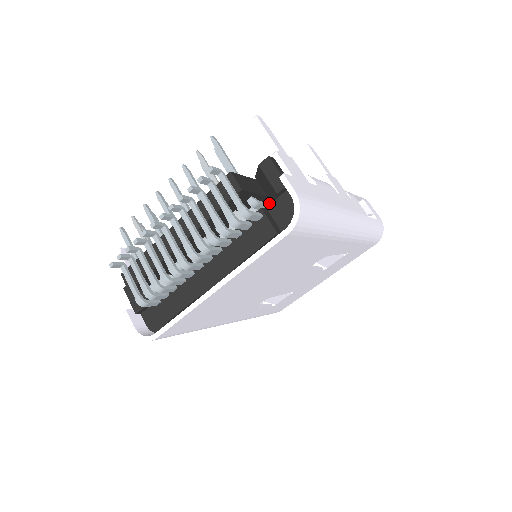
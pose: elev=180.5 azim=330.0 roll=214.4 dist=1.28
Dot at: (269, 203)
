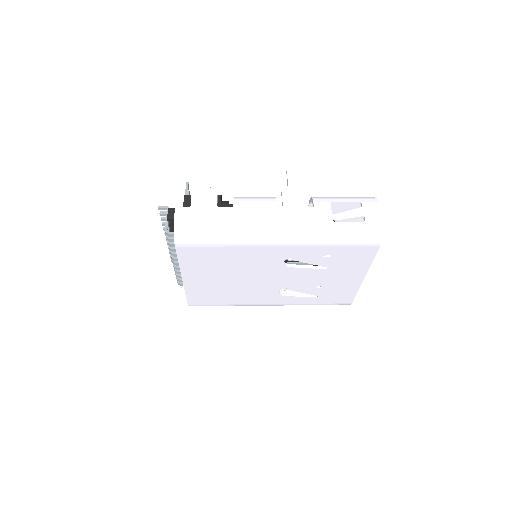
Dot at: occluded
